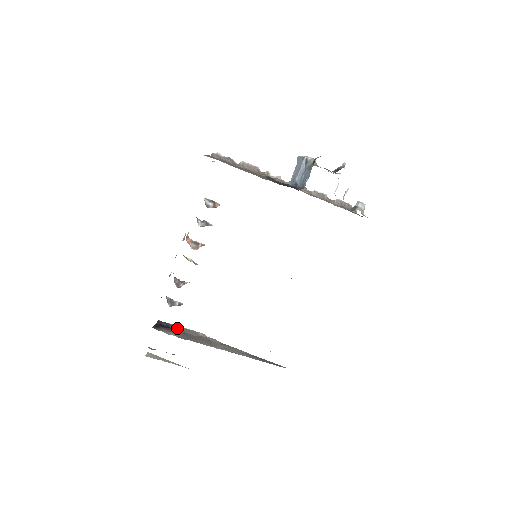
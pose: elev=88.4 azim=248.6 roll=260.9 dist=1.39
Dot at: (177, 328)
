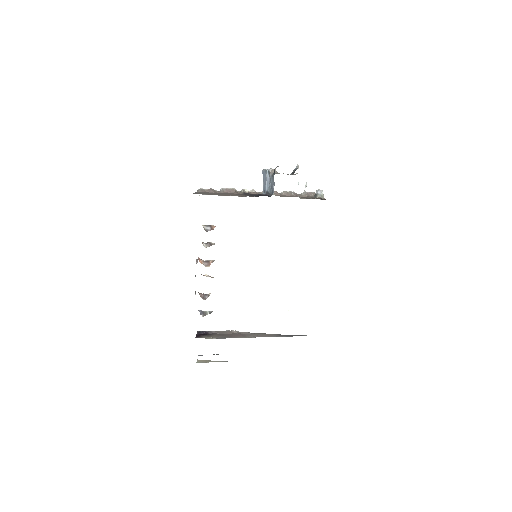
Dot at: (214, 333)
